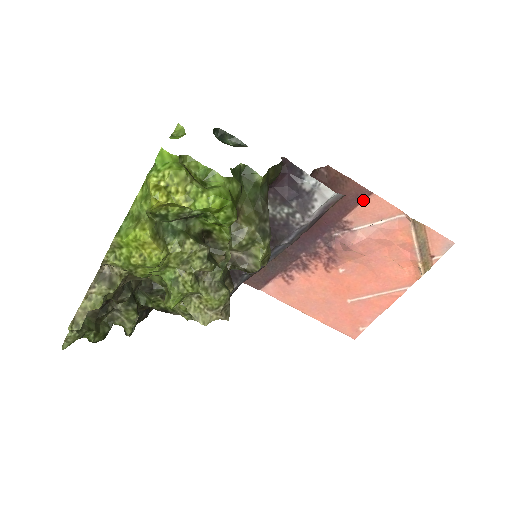
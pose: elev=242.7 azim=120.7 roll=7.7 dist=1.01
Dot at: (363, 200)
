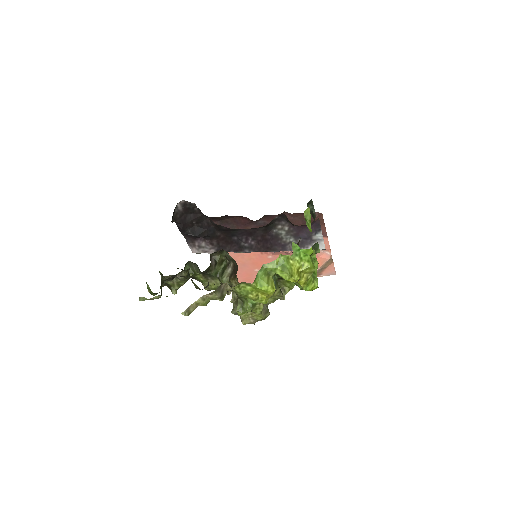
Dot at: occluded
